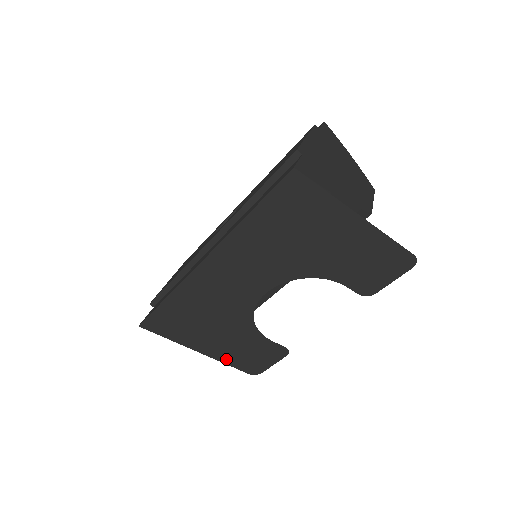
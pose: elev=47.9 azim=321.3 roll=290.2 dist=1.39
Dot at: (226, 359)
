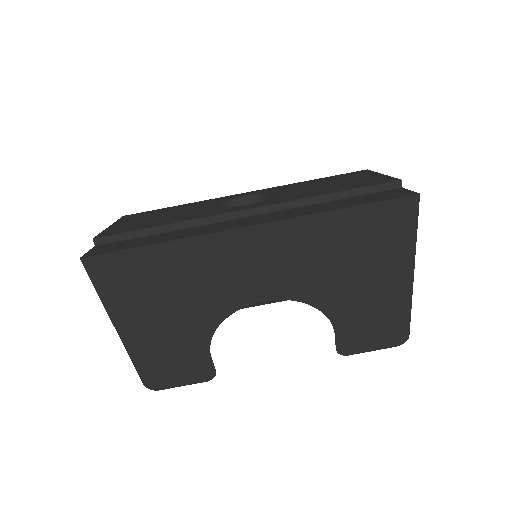
Dot at: (139, 355)
